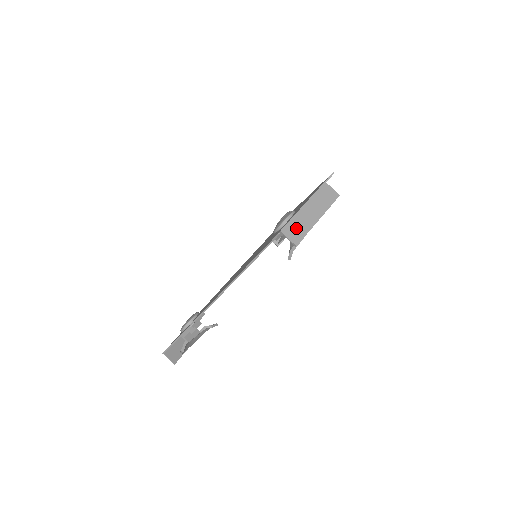
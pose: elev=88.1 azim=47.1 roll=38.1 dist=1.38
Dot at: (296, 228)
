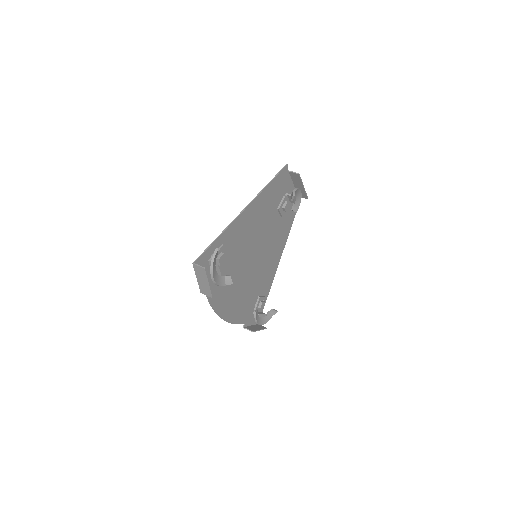
Dot at: (295, 177)
